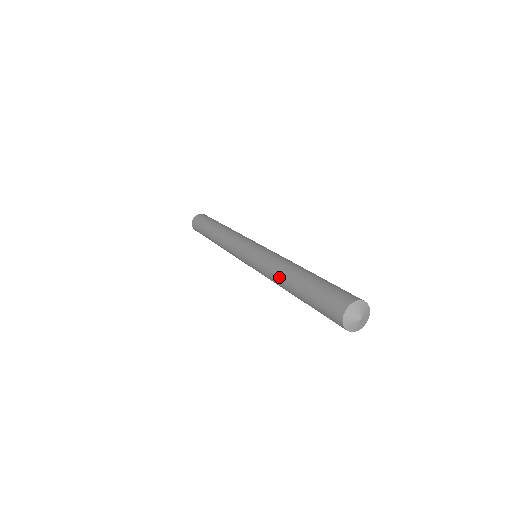
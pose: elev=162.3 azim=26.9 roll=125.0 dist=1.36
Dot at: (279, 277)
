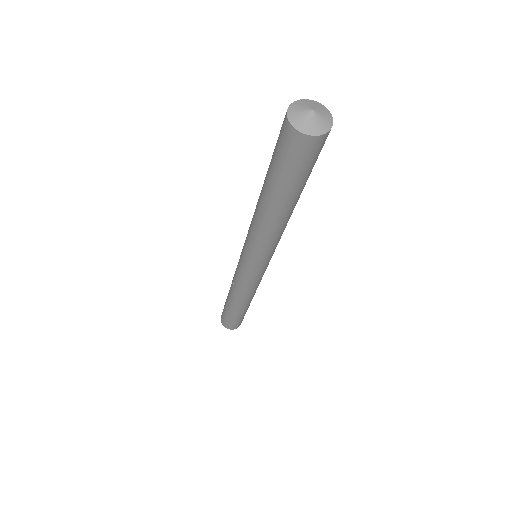
Dot at: occluded
